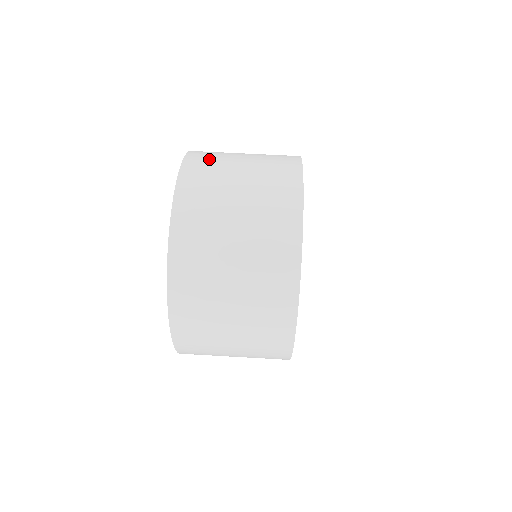
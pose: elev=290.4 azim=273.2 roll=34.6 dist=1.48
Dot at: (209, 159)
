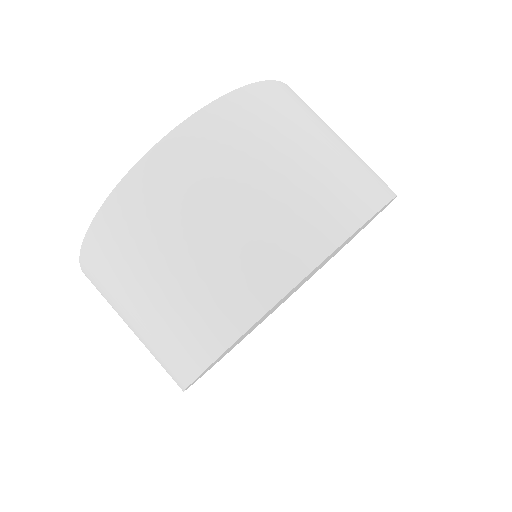
Dot at: occluded
